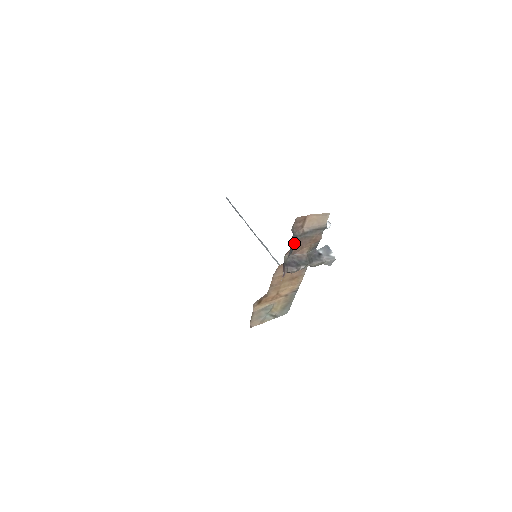
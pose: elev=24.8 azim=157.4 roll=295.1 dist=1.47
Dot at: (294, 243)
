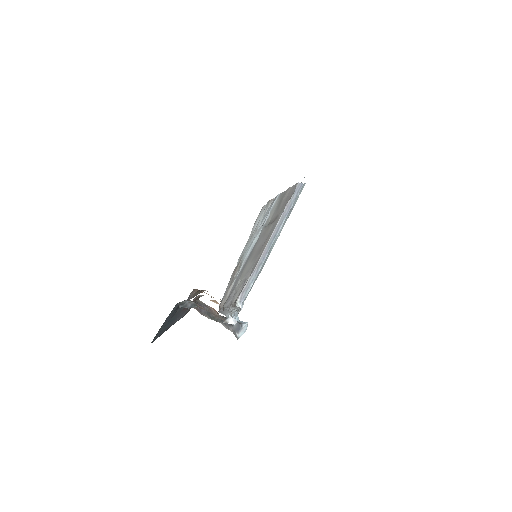
Dot at: (185, 307)
